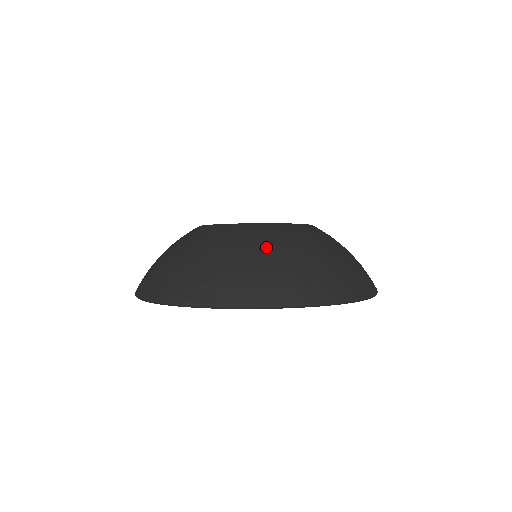
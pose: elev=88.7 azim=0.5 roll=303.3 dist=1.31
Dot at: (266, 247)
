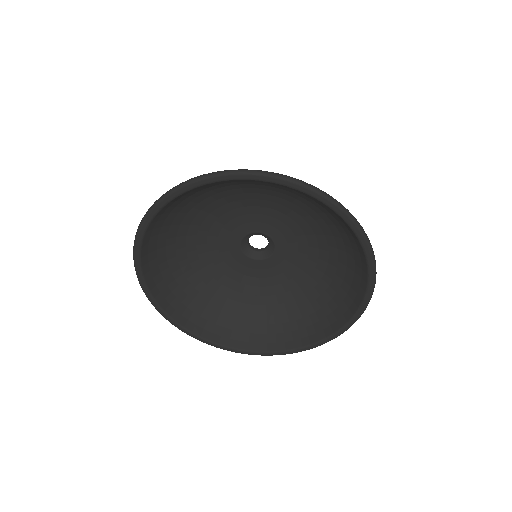
Dot at: occluded
